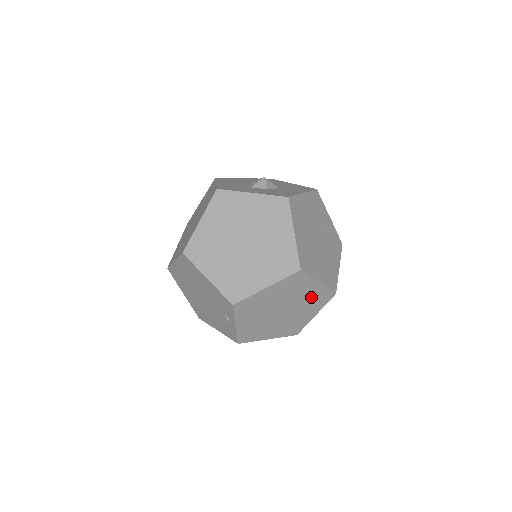
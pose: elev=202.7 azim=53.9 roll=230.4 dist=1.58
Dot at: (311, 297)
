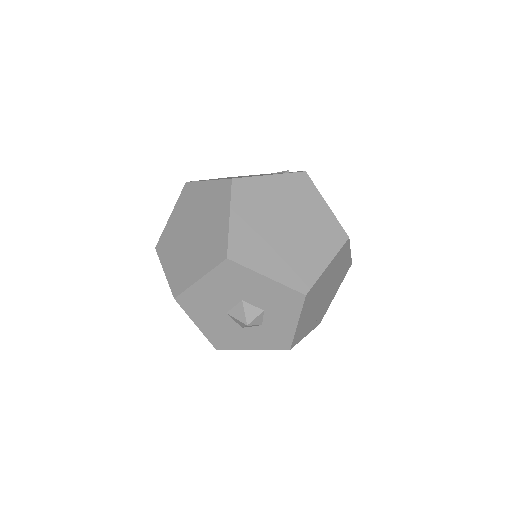
Dot at: (210, 200)
